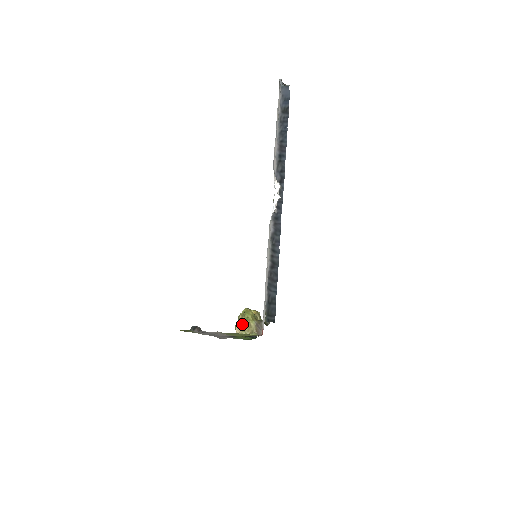
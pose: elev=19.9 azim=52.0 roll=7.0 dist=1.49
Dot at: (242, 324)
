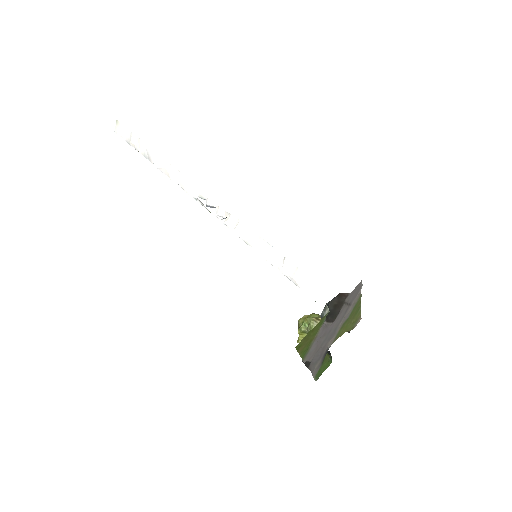
Dot at: occluded
